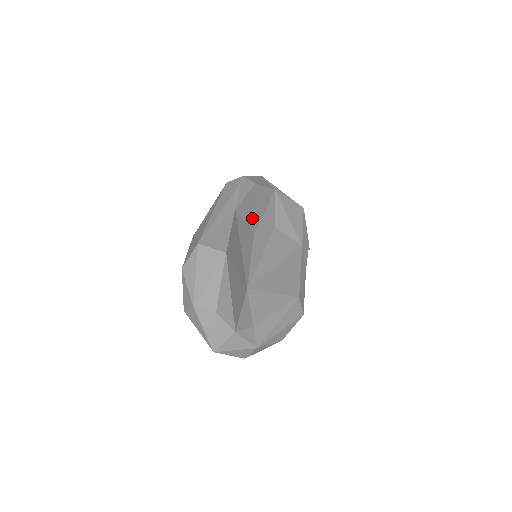
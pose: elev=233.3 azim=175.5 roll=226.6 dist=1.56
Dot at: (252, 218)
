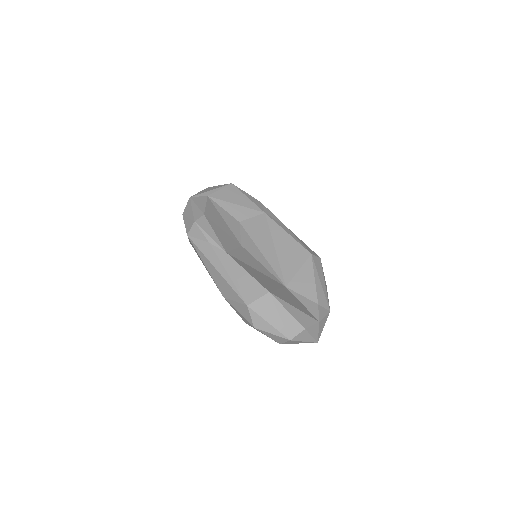
Dot at: (231, 239)
